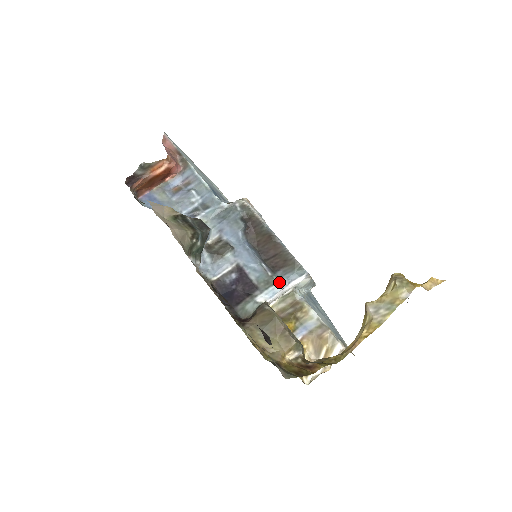
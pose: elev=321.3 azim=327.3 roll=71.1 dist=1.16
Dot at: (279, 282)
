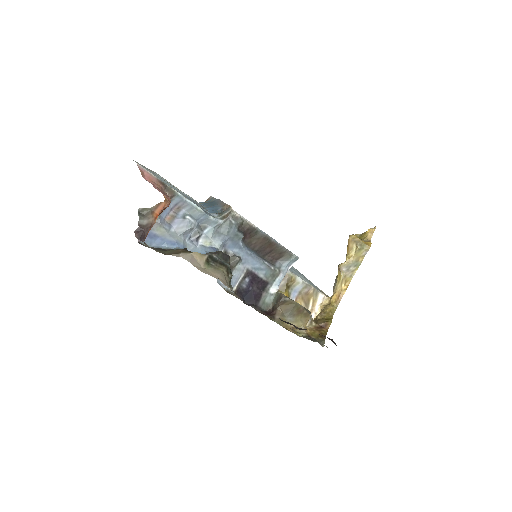
Dot at: (281, 272)
